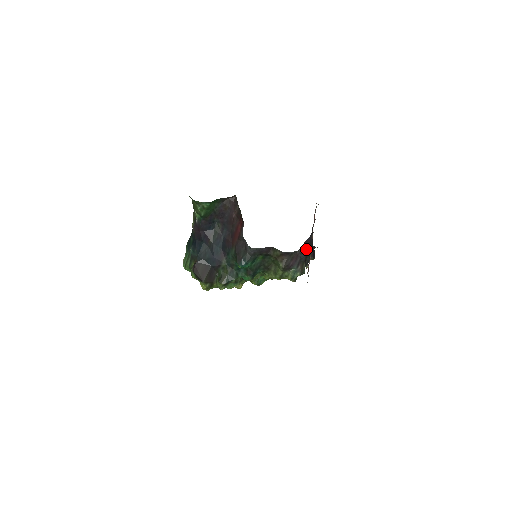
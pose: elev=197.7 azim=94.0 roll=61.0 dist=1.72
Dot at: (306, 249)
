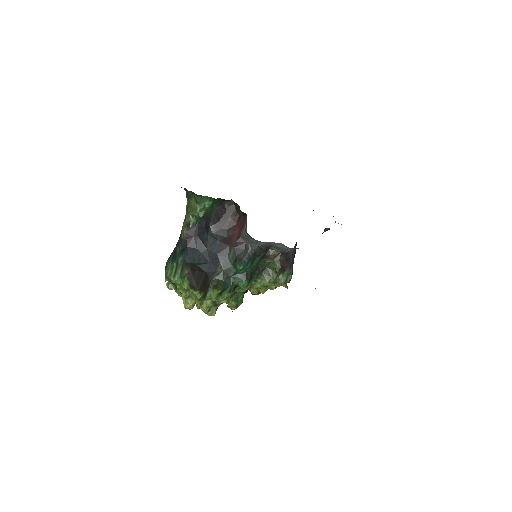
Dot at: (294, 253)
